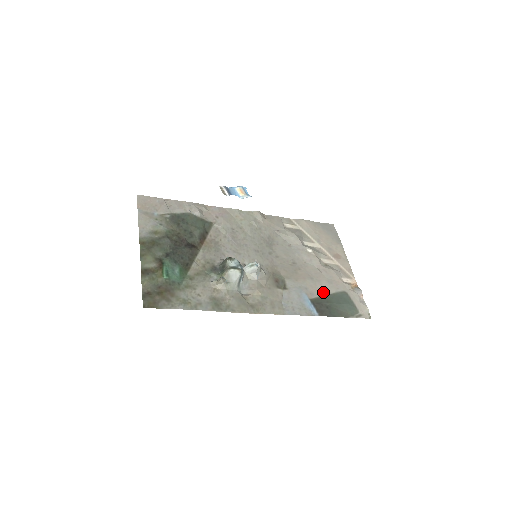
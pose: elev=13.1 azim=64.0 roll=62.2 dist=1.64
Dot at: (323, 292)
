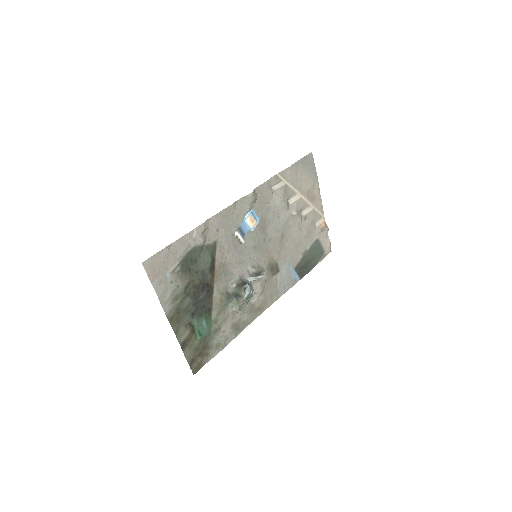
Dot at: (303, 252)
